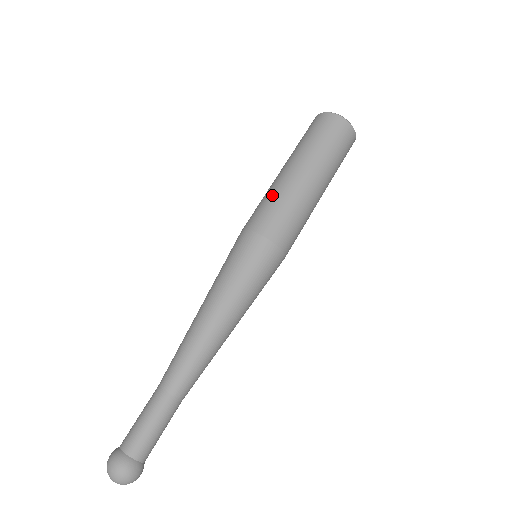
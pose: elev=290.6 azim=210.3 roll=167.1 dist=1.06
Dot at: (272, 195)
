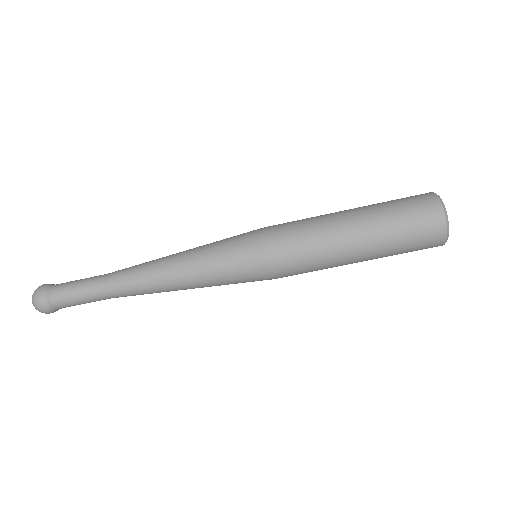
Dot at: (318, 263)
